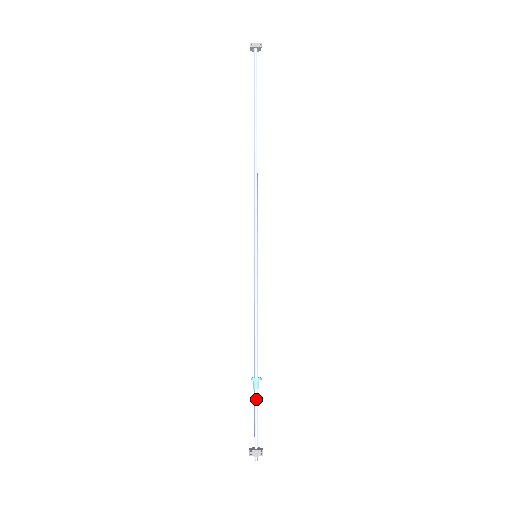
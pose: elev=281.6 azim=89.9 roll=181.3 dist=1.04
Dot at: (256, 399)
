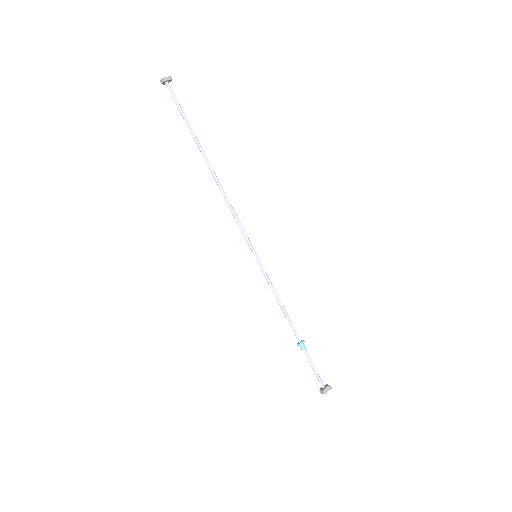
Dot at: (308, 356)
